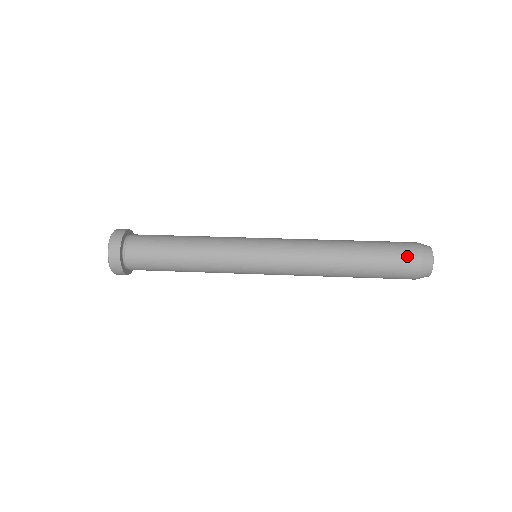
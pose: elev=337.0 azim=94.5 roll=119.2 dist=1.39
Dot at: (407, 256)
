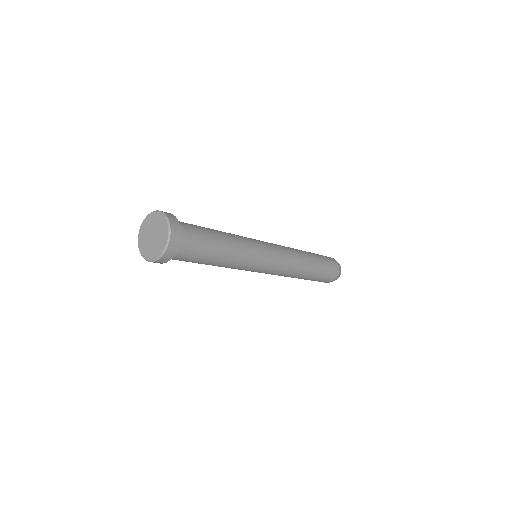
Dot at: (334, 267)
